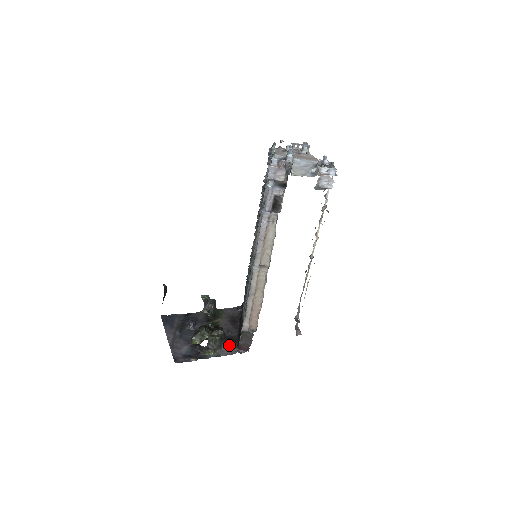
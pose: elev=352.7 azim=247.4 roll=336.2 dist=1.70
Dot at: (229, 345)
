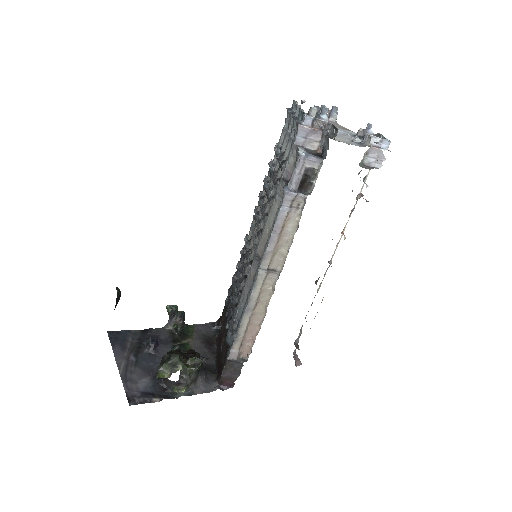
Dot at: (206, 378)
